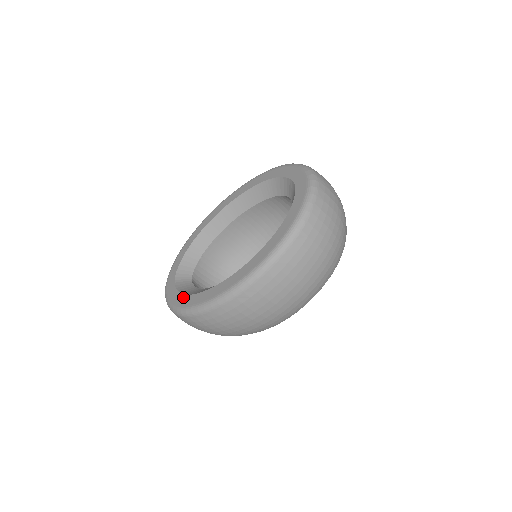
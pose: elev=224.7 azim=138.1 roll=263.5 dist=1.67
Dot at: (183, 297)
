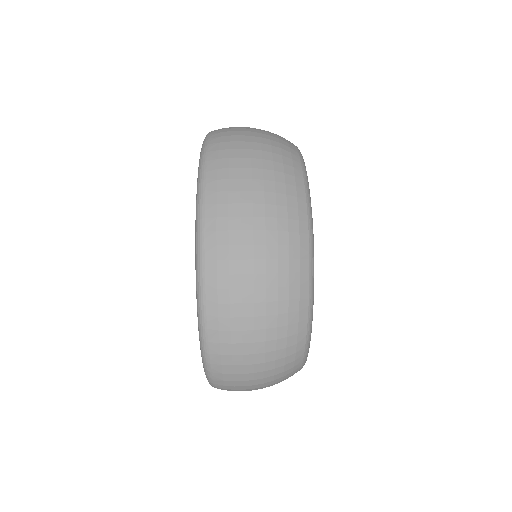
Dot at: occluded
